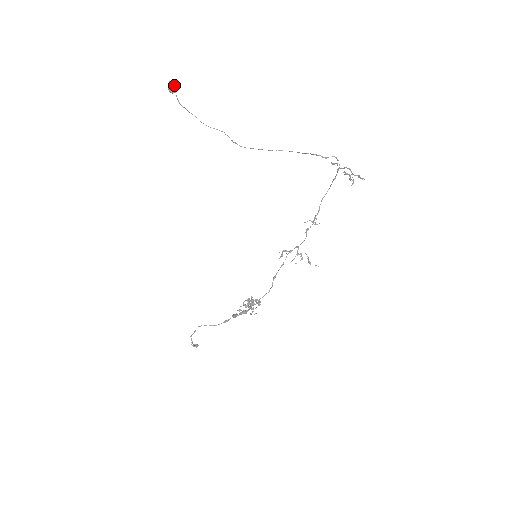
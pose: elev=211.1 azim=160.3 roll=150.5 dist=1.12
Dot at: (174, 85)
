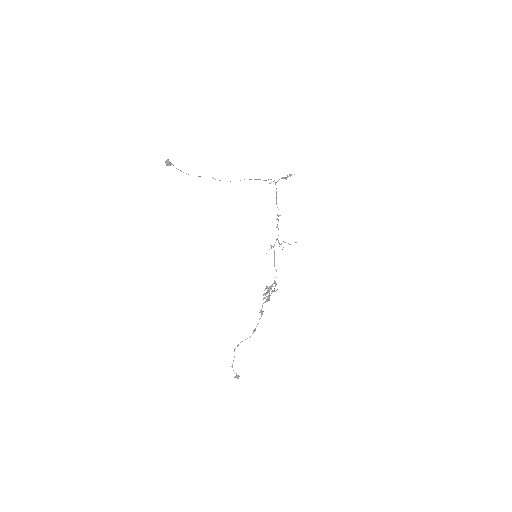
Dot at: (169, 161)
